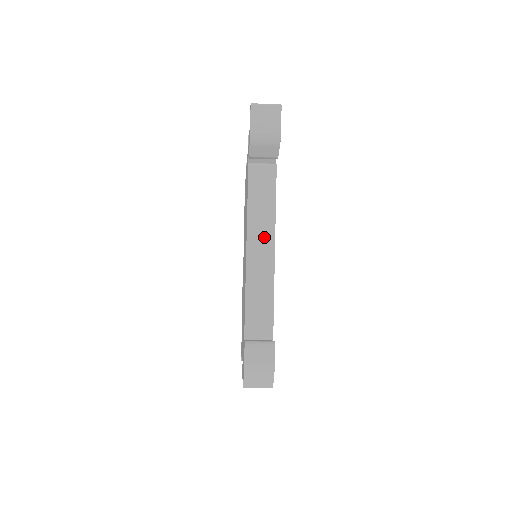
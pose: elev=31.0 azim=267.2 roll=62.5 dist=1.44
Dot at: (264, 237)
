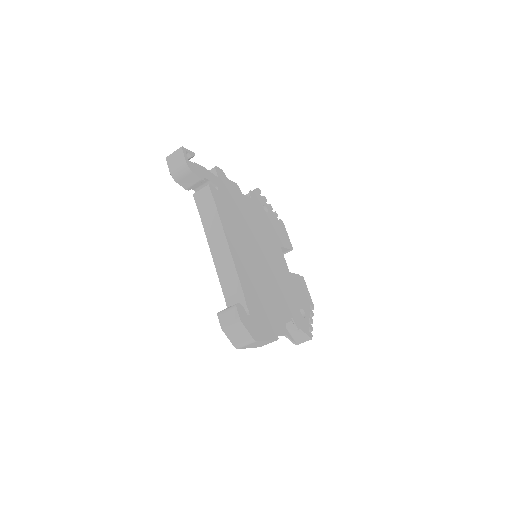
Dot at: (218, 236)
